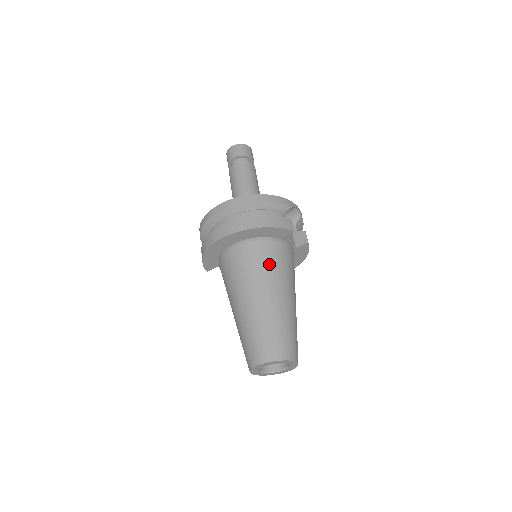
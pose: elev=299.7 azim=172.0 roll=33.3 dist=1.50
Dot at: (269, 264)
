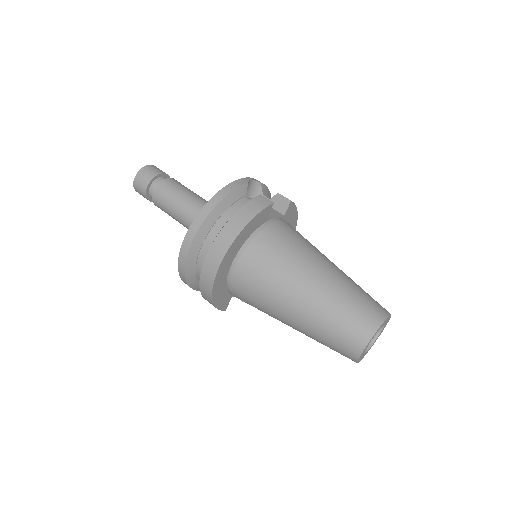
Dot at: (281, 254)
